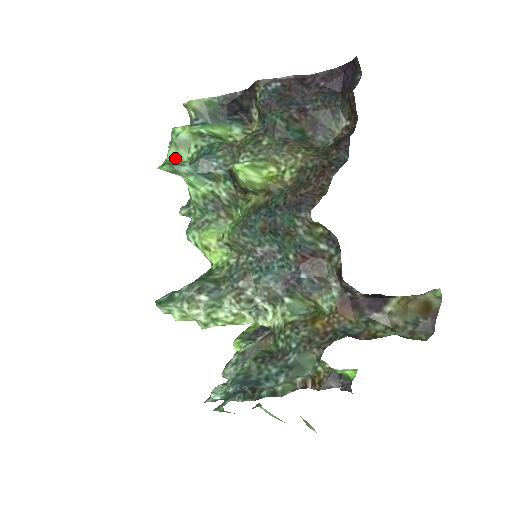
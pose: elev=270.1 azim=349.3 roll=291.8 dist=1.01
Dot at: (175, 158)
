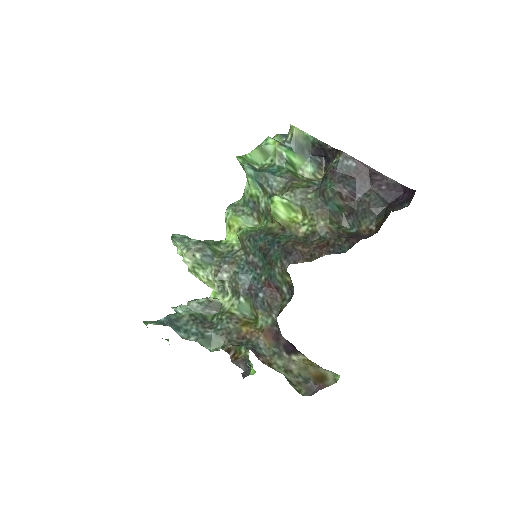
Dot at: (253, 157)
